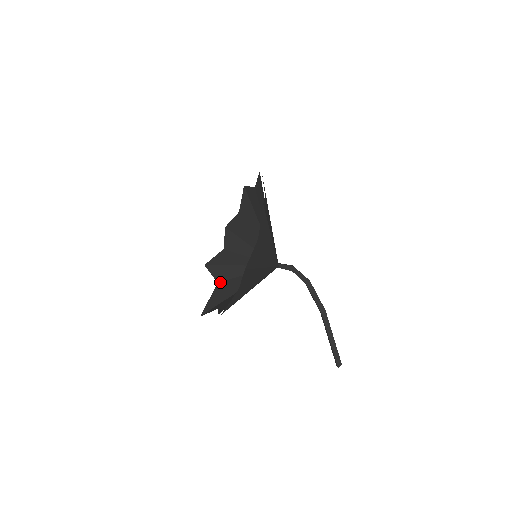
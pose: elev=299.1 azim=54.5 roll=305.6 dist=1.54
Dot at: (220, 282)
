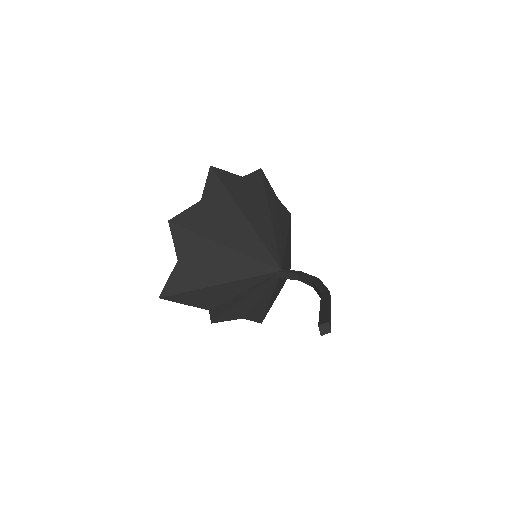
Dot at: (210, 307)
